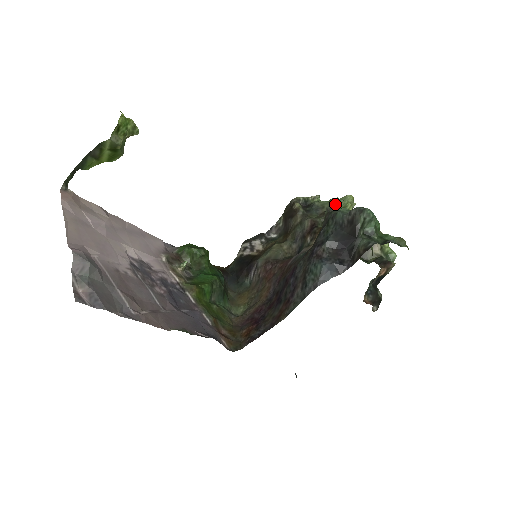
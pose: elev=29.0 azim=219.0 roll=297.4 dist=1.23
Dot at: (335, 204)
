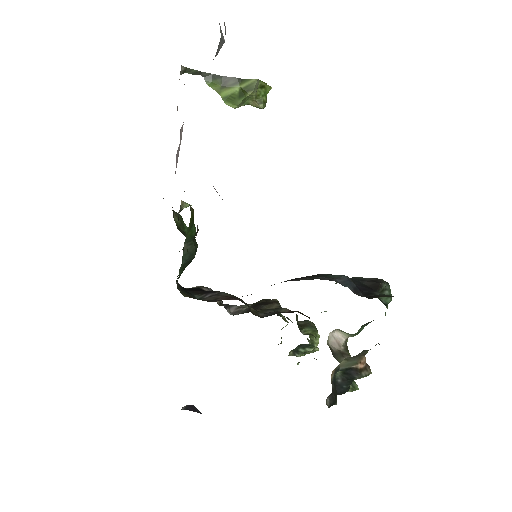
Dot at: occluded
